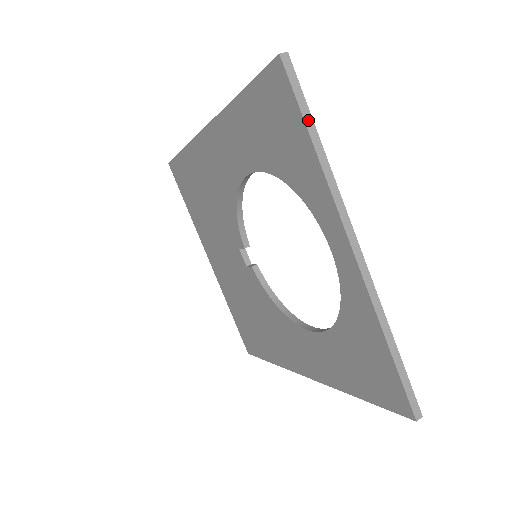
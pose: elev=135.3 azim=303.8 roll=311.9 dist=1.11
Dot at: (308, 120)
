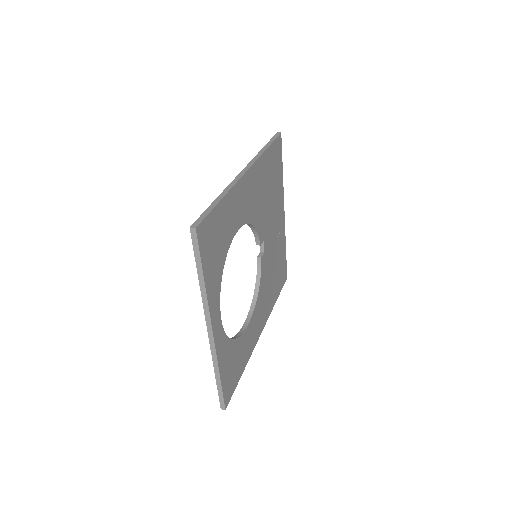
Dot at: (199, 266)
